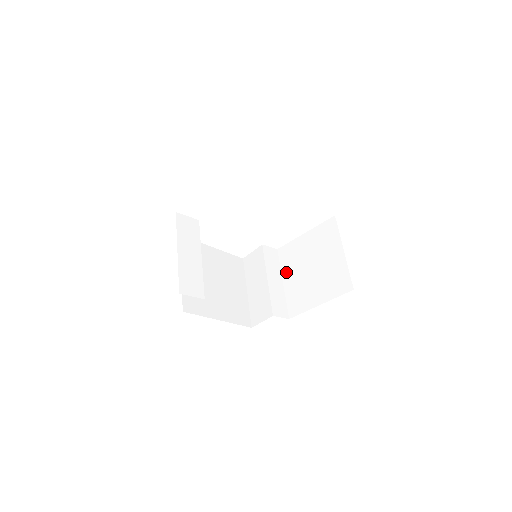
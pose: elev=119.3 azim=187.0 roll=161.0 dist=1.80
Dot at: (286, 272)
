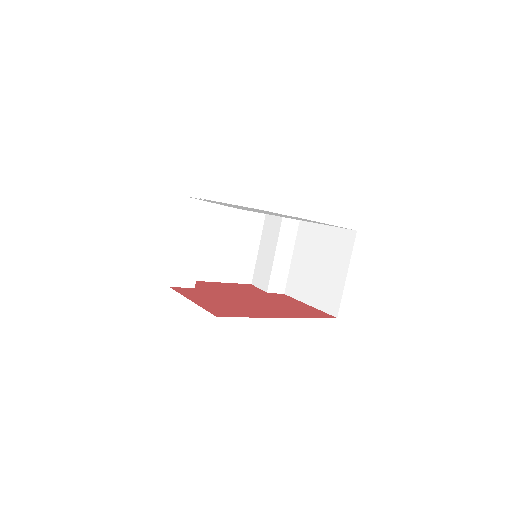
Dot at: (298, 249)
